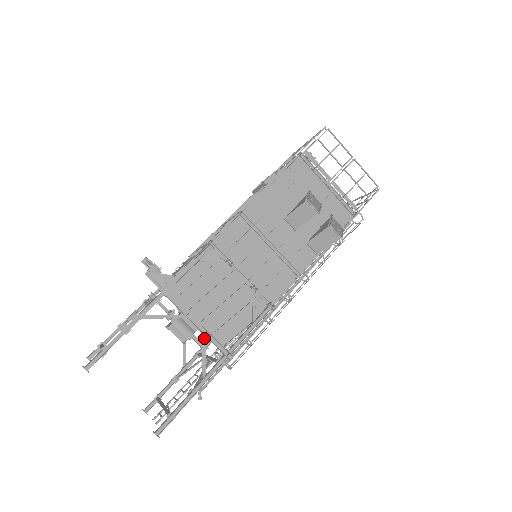
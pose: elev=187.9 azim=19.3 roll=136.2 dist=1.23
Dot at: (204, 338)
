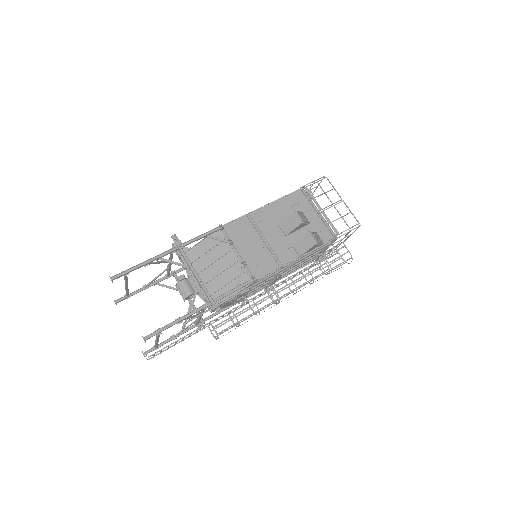
Dot at: (198, 285)
